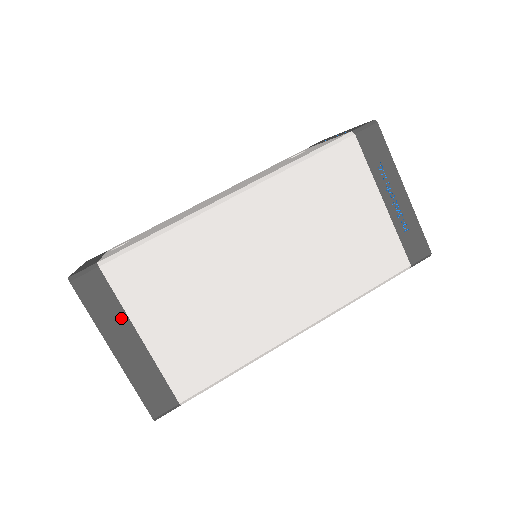
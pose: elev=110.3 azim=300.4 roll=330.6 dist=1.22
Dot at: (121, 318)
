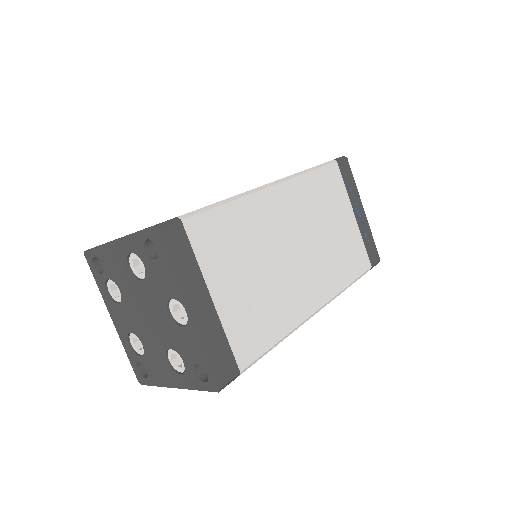
Dot at: (197, 275)
